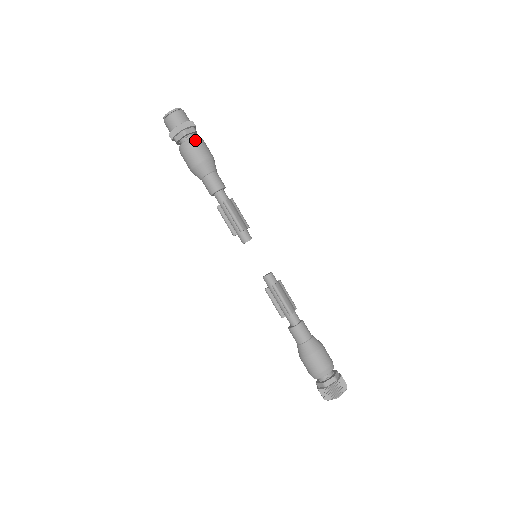
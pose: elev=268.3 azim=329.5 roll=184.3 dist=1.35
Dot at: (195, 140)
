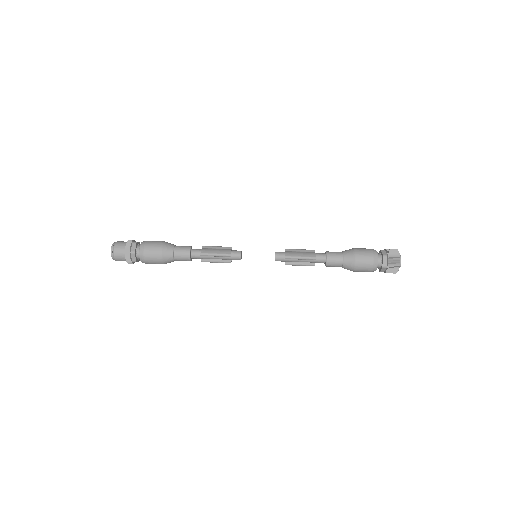
Dot at: (143, 248)
